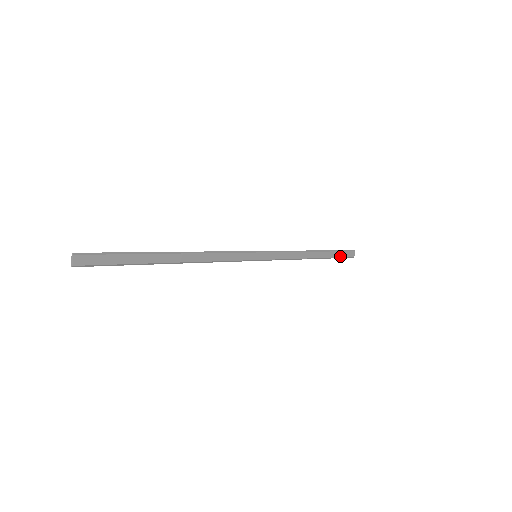
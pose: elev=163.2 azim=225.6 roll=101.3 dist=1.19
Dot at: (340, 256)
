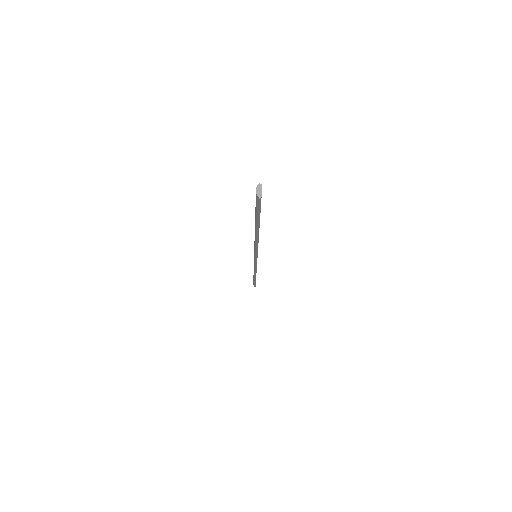
Dot at: (255, 282)
